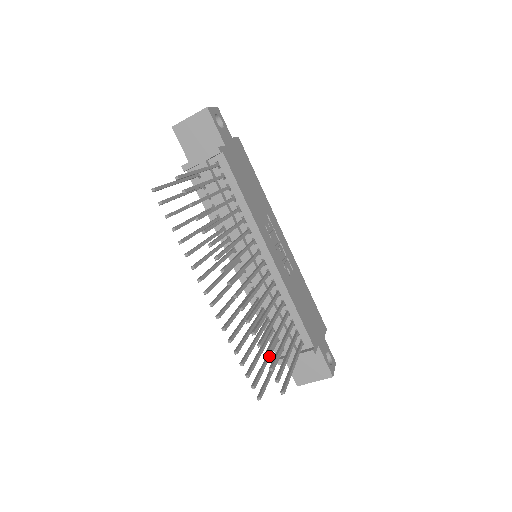
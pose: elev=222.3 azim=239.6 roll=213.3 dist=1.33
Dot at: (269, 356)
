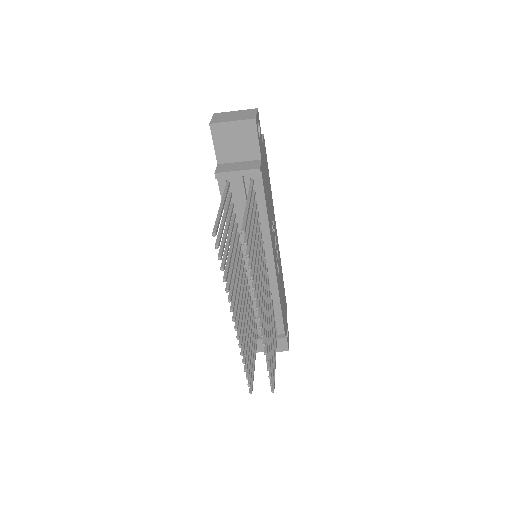
Dot at: (254, 347)
